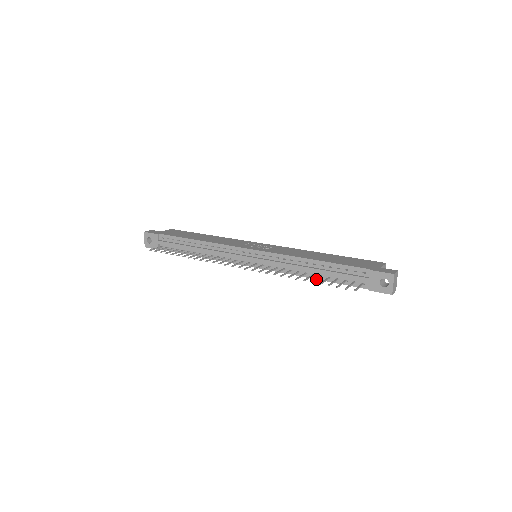
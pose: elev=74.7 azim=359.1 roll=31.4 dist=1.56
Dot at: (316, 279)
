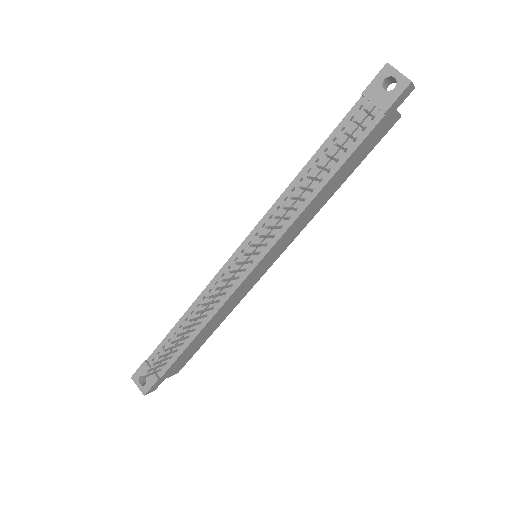
Dot at: (321, 167)
